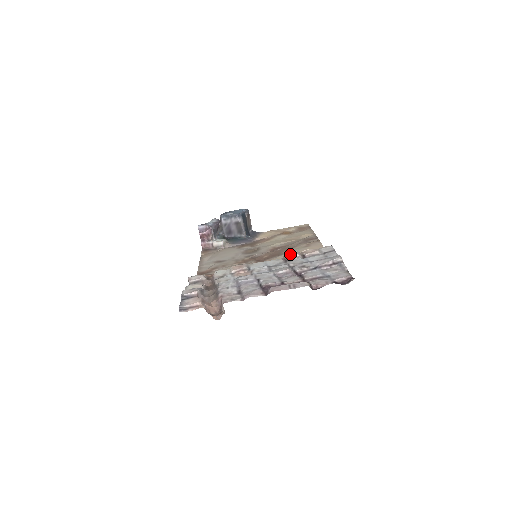
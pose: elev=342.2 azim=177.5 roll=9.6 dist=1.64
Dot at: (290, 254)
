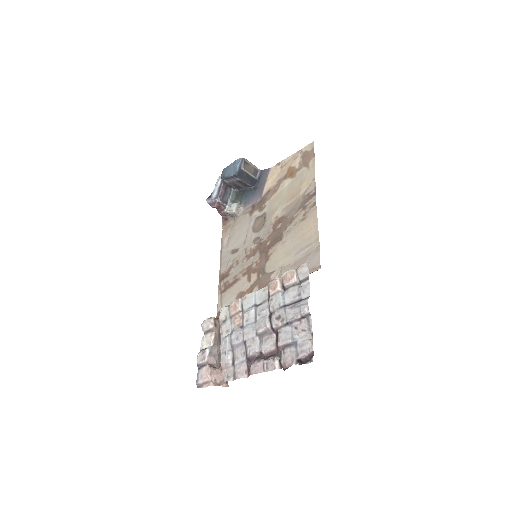
Dot at: (270, 287)
